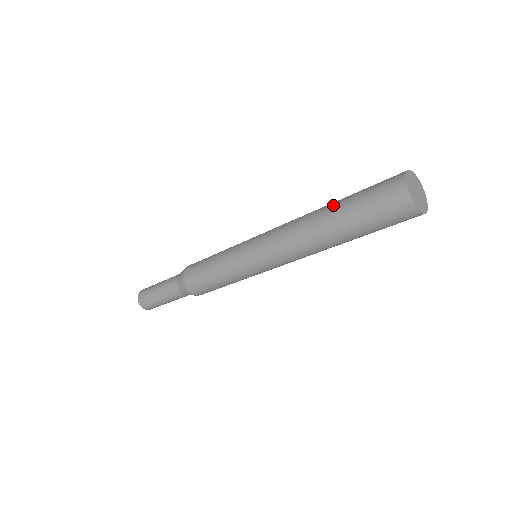
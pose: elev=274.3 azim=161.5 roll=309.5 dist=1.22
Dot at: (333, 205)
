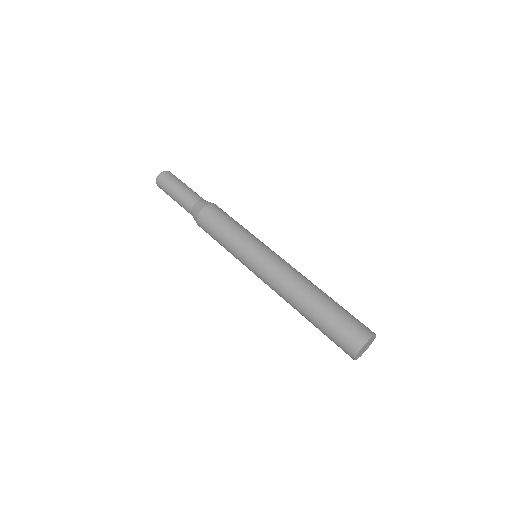
Dot at: (316, 307)
